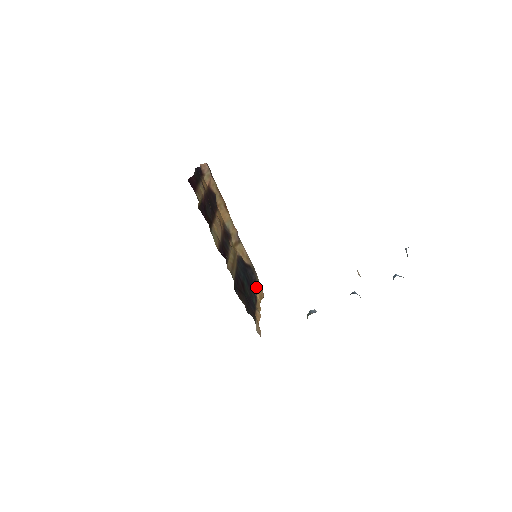
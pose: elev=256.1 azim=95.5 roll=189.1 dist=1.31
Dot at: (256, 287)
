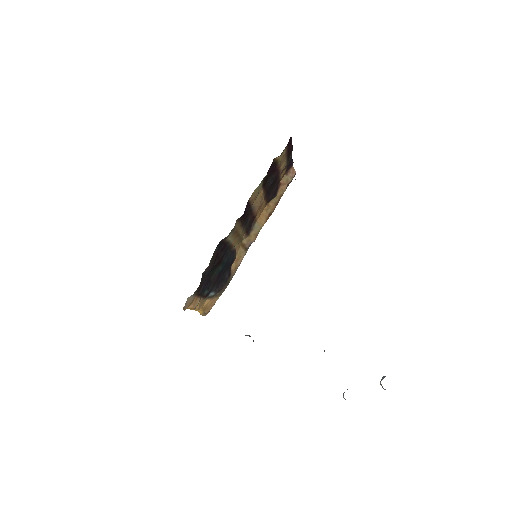
Dot at: (217, 291)
